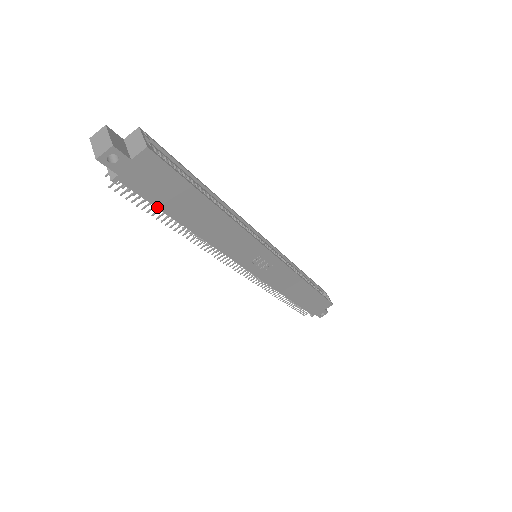
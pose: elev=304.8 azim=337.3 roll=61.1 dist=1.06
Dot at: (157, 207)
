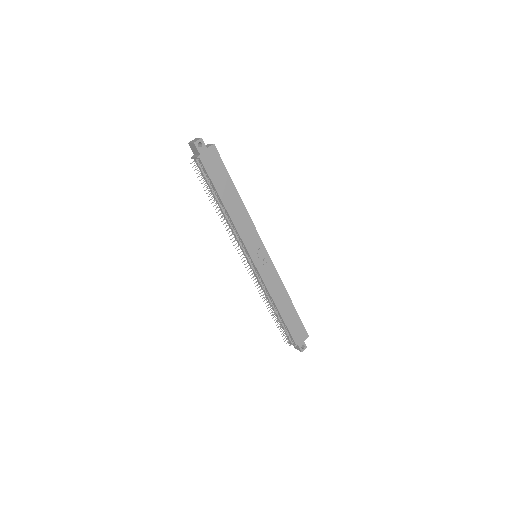
Dot at: (212, 183)
